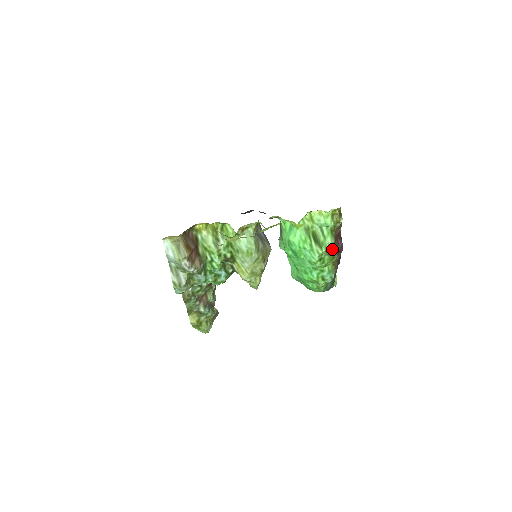
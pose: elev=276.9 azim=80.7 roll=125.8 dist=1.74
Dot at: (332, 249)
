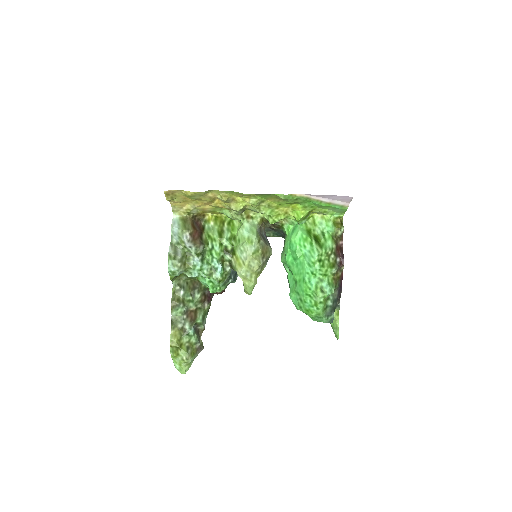
Dot at: (332, 255)
